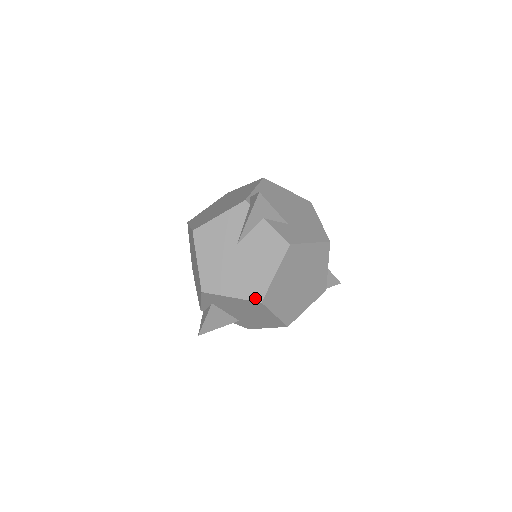
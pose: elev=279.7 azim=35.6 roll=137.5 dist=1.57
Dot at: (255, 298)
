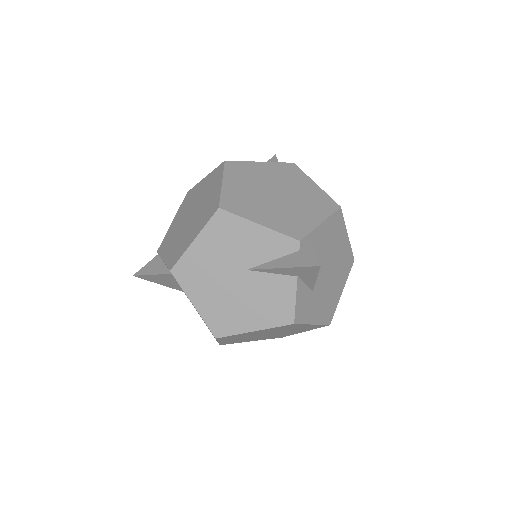
Dot at: (214, 329)
